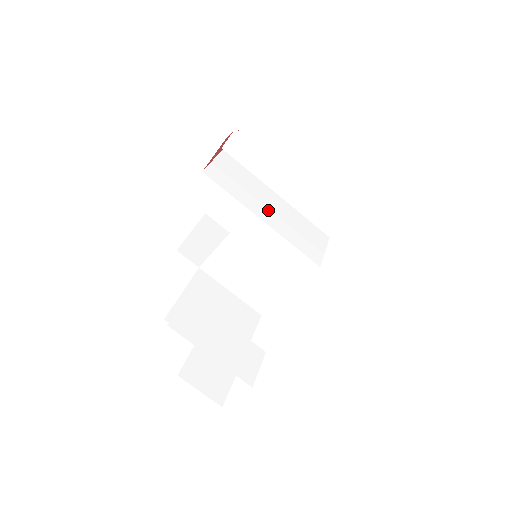
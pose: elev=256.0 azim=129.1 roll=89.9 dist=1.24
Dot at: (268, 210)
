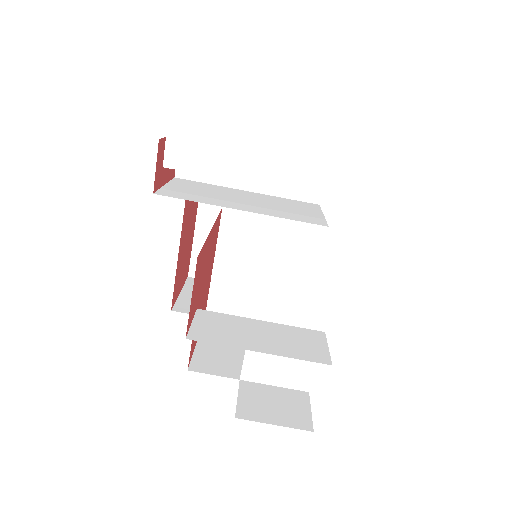
Dot at: (242, 204)
